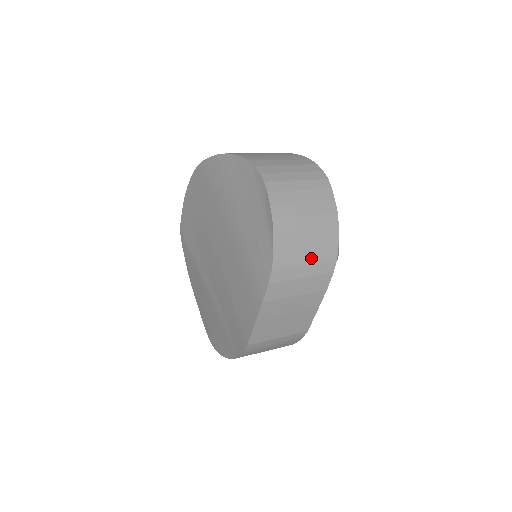
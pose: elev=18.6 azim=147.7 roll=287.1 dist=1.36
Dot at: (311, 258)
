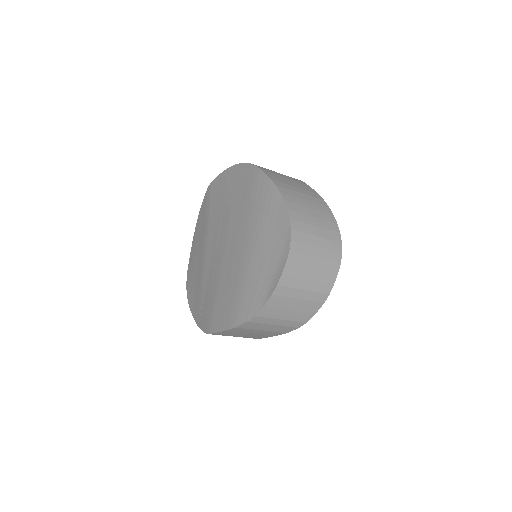
Dot at: (288, 317)
